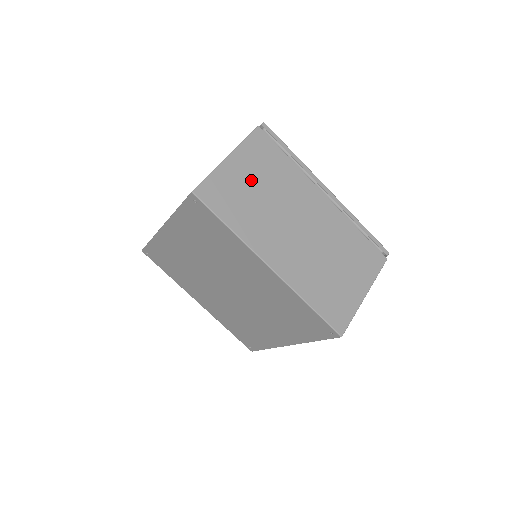
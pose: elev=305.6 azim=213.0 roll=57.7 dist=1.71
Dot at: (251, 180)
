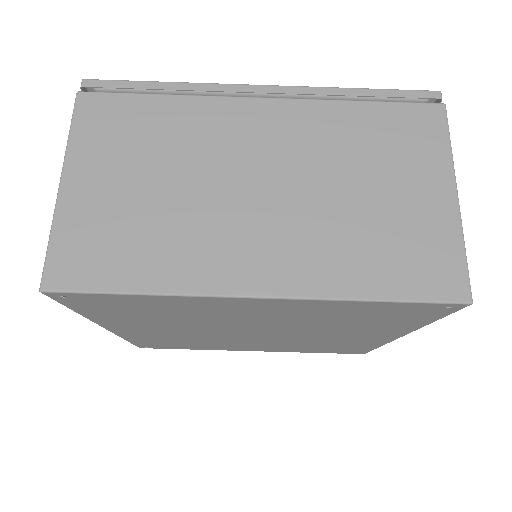
Dot at: occluded
